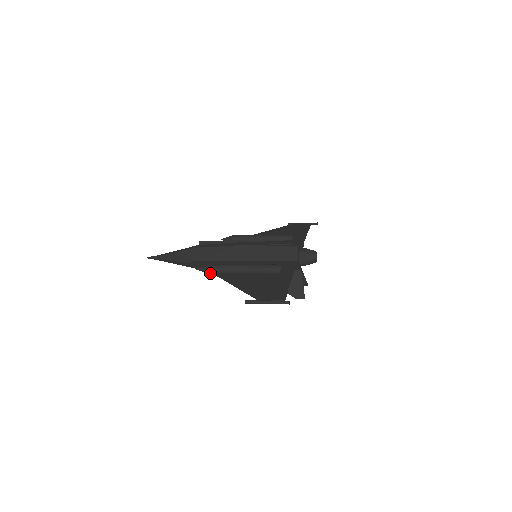
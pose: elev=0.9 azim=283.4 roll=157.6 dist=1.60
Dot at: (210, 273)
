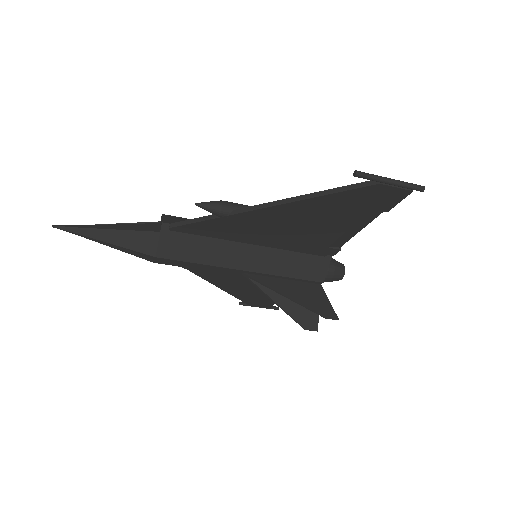
Dot at: (223, 210)
